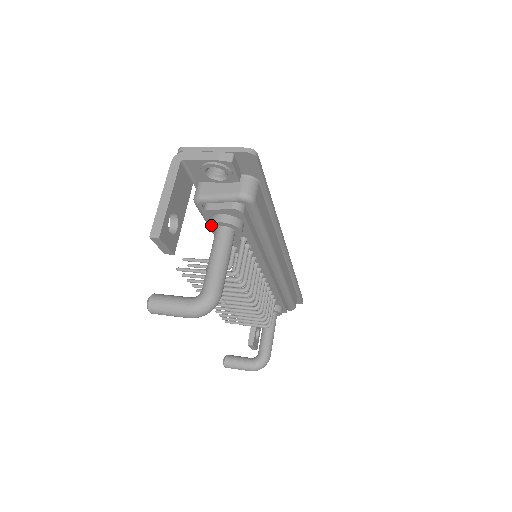
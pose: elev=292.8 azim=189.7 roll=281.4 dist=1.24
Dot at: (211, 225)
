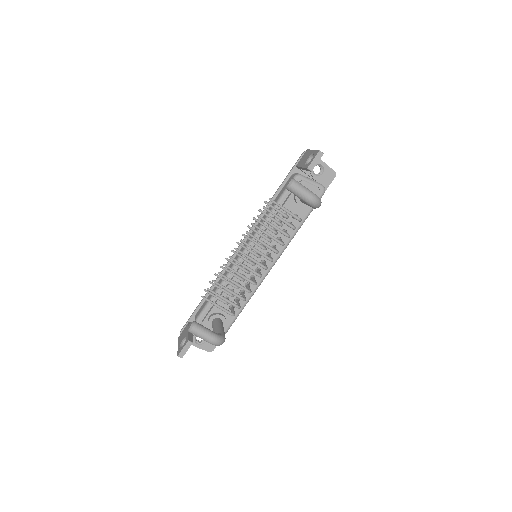
Dot at: occluded
